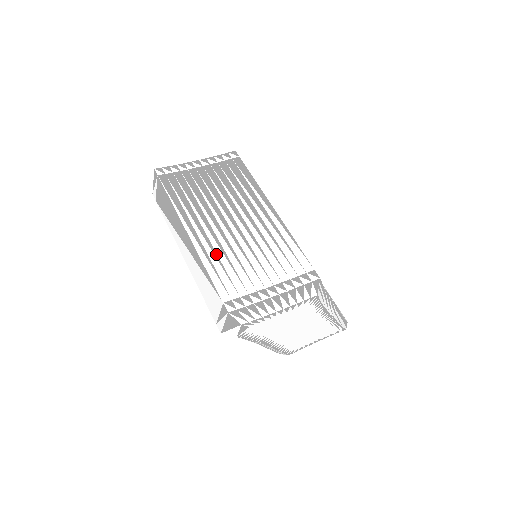
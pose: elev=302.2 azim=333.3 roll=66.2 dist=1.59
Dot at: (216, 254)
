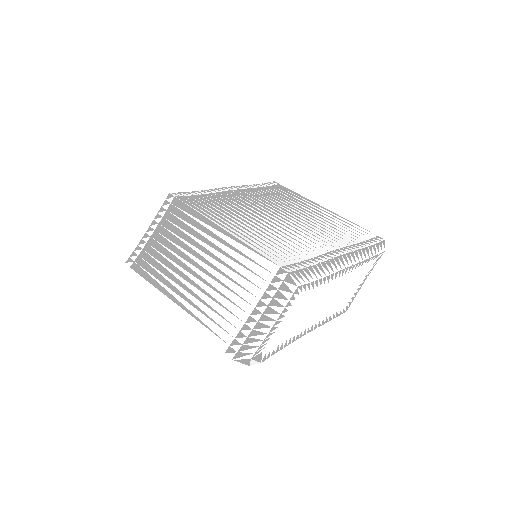
Dot at: (200, 310)
